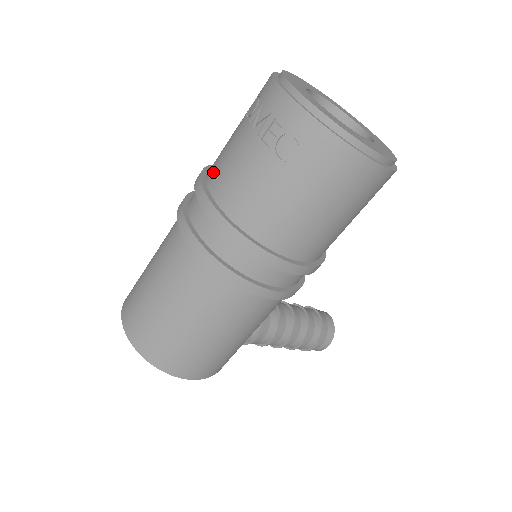
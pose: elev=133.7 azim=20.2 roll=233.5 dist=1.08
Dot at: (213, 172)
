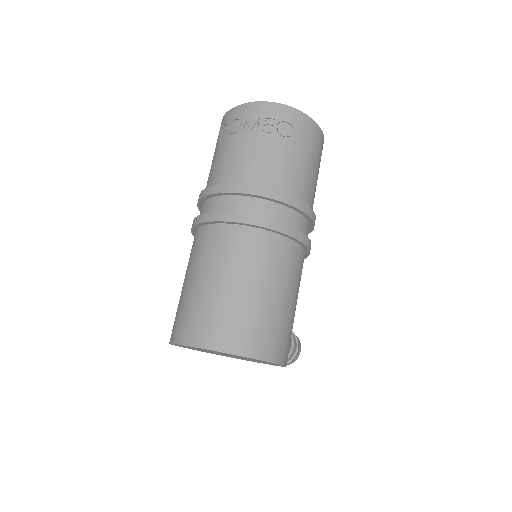
Dot at: (229, 176)
